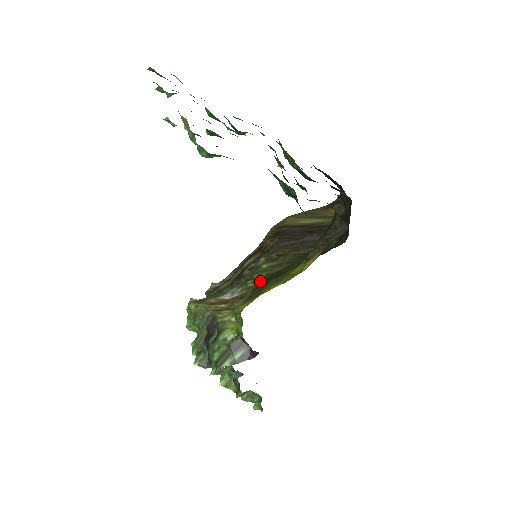
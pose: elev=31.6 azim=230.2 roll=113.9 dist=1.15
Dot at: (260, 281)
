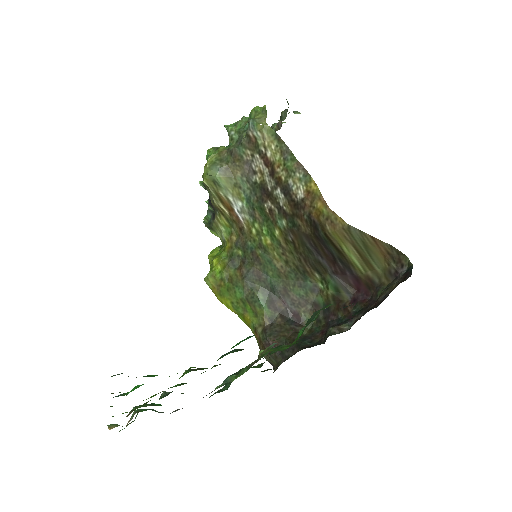
Dot at: (257, 245)
